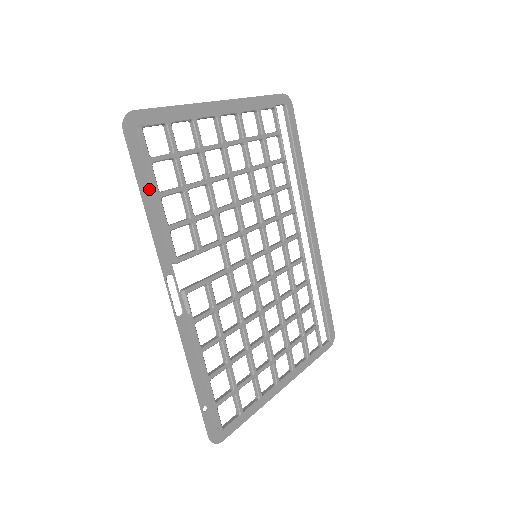
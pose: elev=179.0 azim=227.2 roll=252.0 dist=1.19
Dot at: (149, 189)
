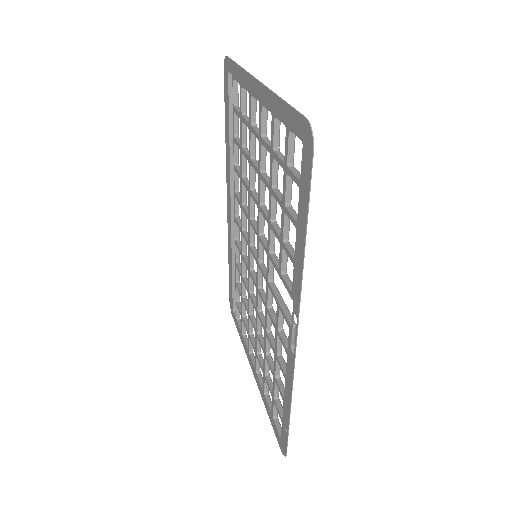
Dot at: (301, 221)
